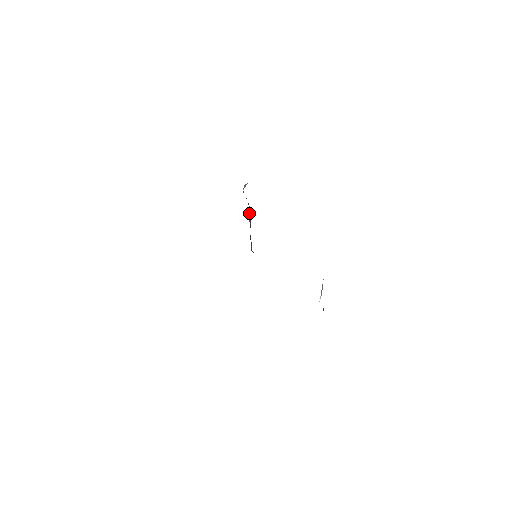
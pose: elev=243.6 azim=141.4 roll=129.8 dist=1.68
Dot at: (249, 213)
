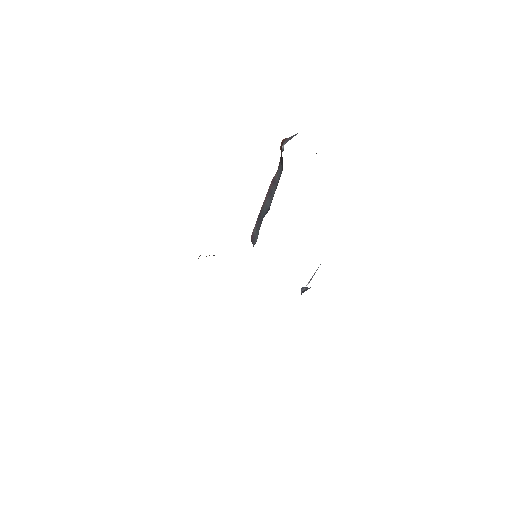
Dot at: (274, 180)
